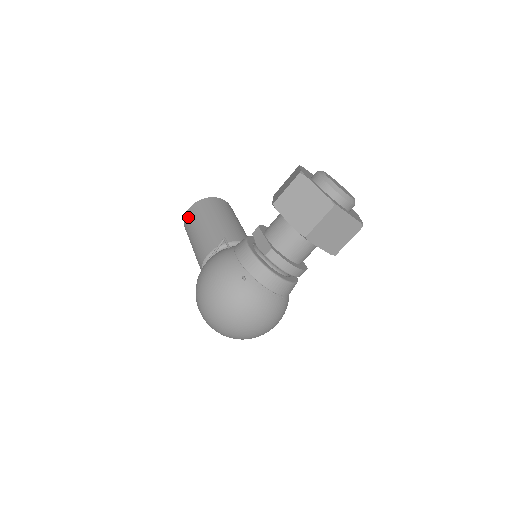
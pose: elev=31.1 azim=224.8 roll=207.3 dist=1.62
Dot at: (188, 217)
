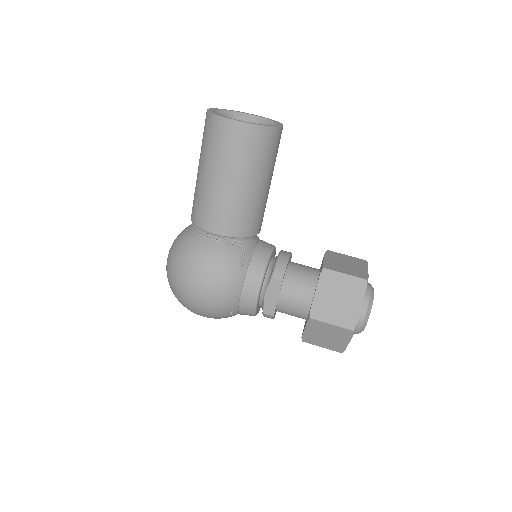
Dot at: (226, 134)
